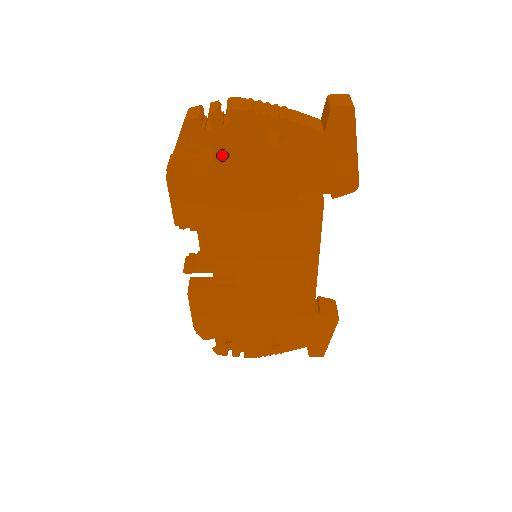
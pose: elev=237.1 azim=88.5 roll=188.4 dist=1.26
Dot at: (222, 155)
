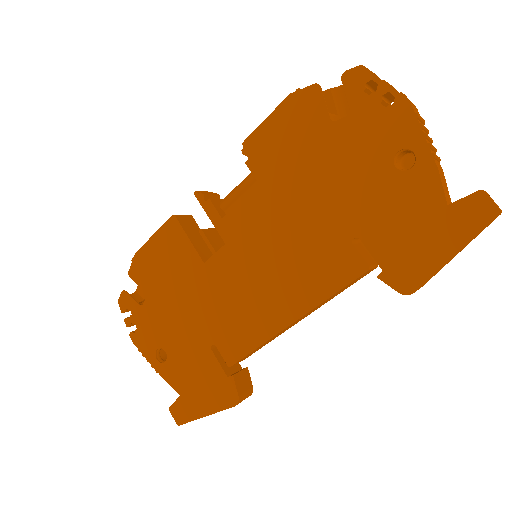
Dot at: (349, 126)
